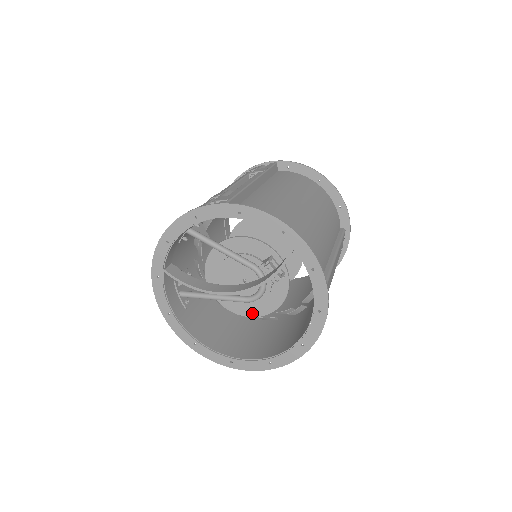
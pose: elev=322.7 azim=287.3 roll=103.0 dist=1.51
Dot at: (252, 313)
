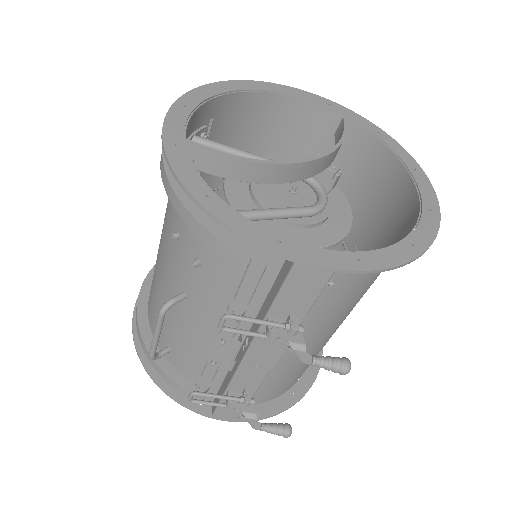
Dot at: (321, 241)
